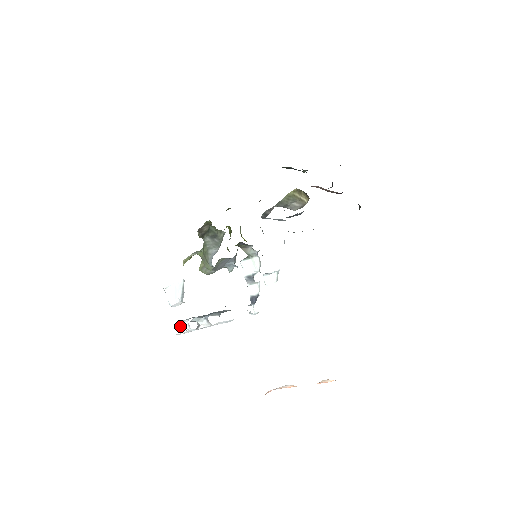
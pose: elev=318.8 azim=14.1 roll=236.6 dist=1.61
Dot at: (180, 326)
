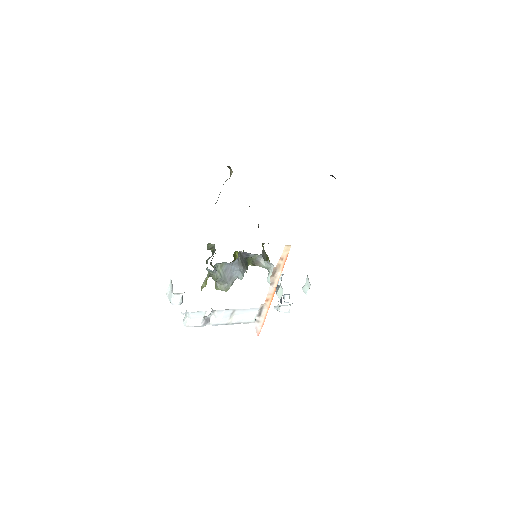
Dot at: (185, 318)
